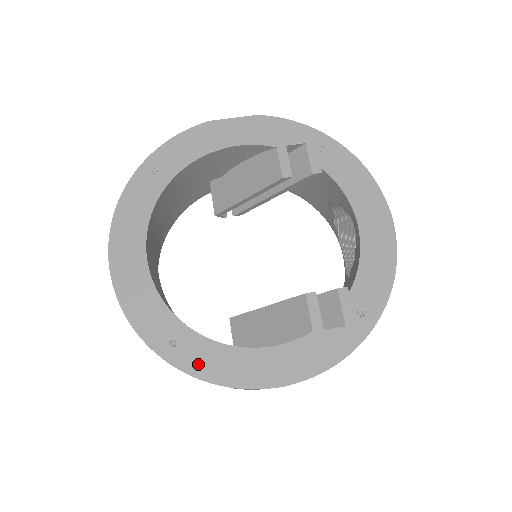
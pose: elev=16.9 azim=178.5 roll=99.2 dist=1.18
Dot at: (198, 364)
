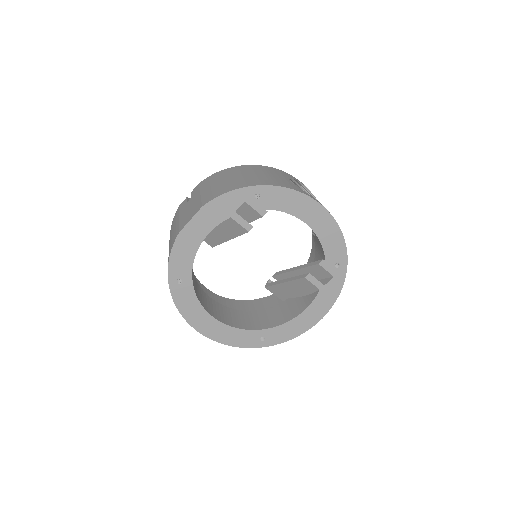
Dot at: (279, 338)
